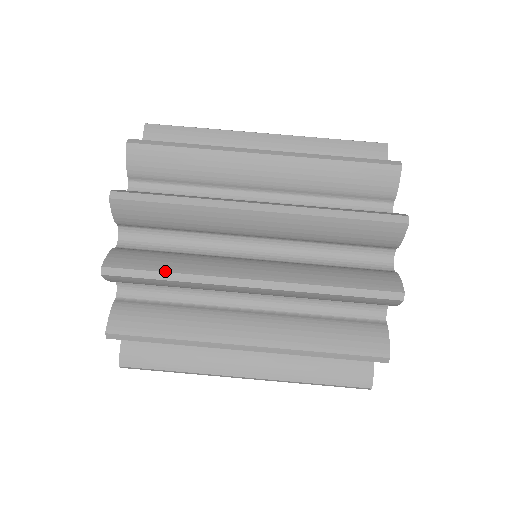
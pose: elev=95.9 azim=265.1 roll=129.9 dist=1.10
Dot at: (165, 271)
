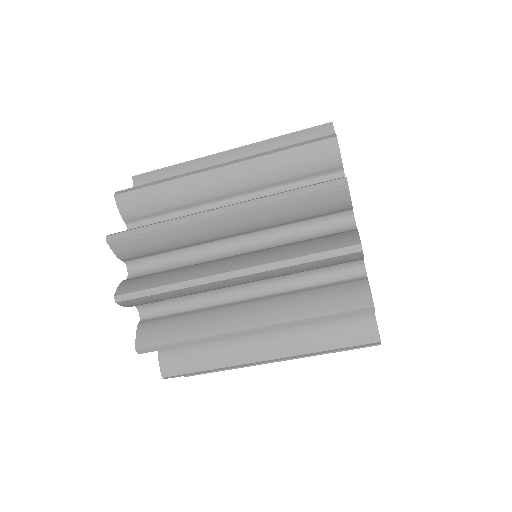
Dot at: (181, 341)
